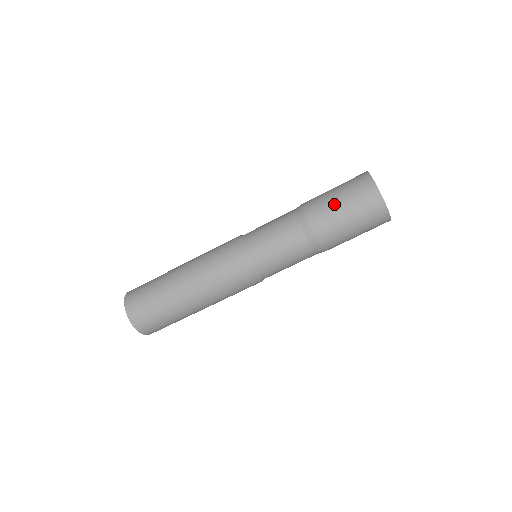
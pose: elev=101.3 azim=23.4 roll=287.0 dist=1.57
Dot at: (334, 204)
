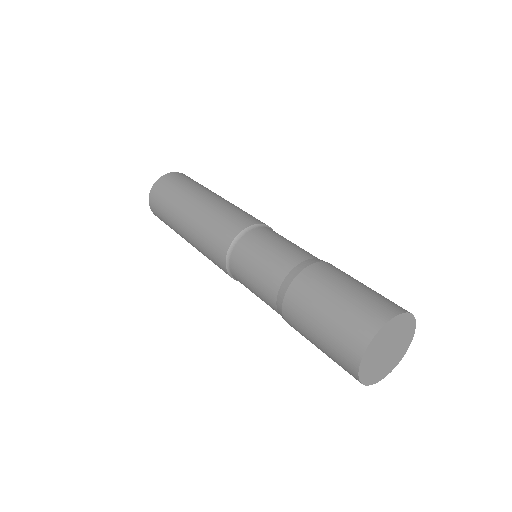
Dot at: (313, 319)
